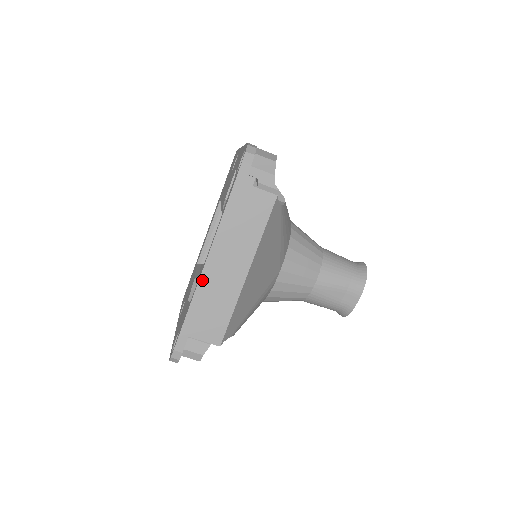
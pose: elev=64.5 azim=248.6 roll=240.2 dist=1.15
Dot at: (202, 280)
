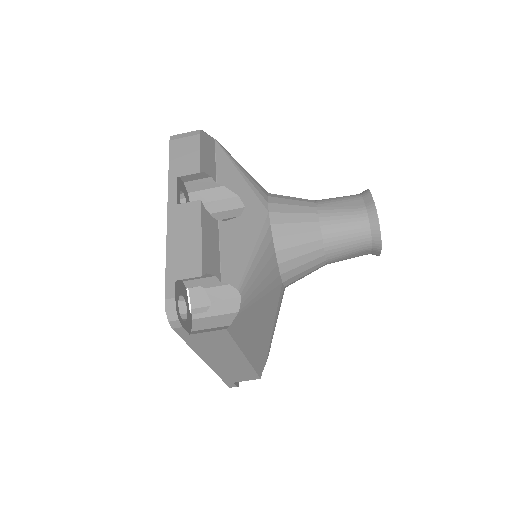
Dot at: (214, 369)
